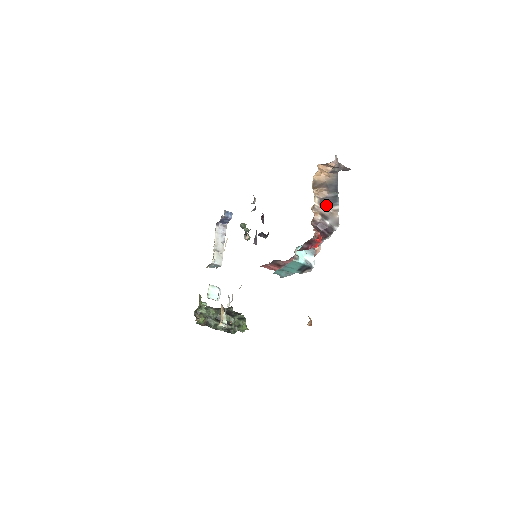
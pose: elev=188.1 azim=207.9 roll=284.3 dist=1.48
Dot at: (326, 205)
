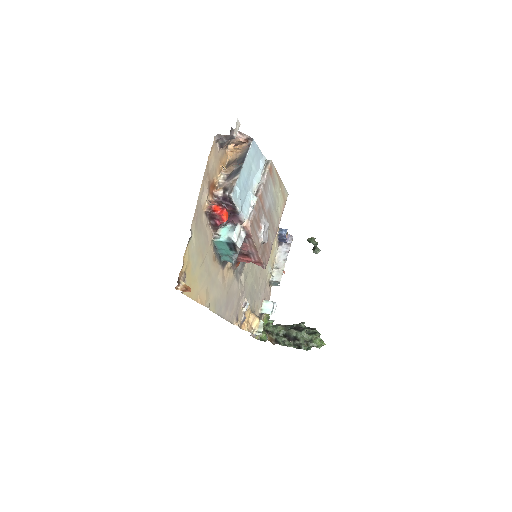
Dot at: (229, 178)
